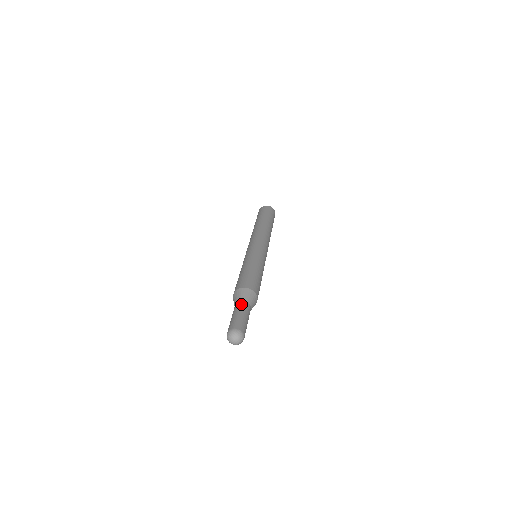
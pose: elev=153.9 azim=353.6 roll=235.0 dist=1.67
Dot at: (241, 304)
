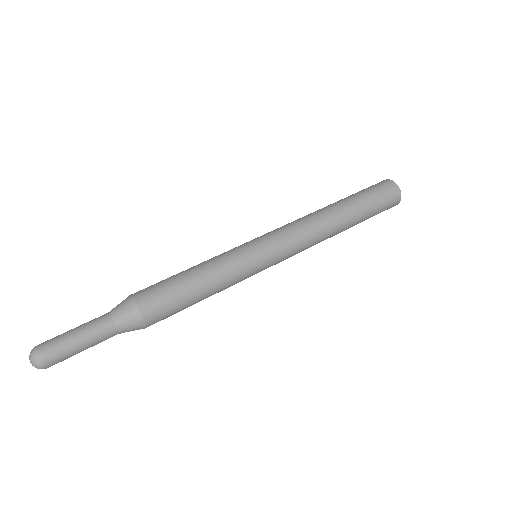
Dot at: (100, 319)
